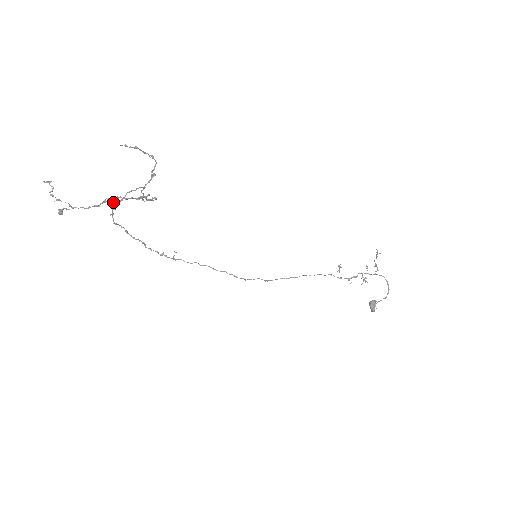
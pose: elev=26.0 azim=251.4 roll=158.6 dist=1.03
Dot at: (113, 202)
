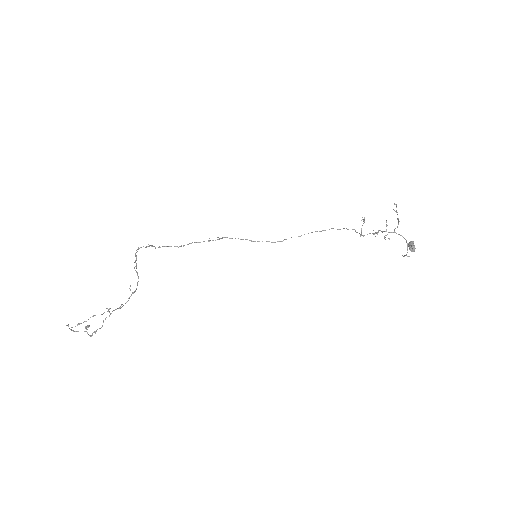
Dot at: occluded
